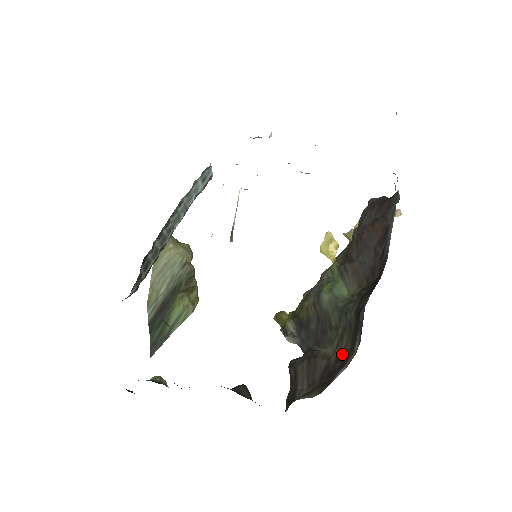
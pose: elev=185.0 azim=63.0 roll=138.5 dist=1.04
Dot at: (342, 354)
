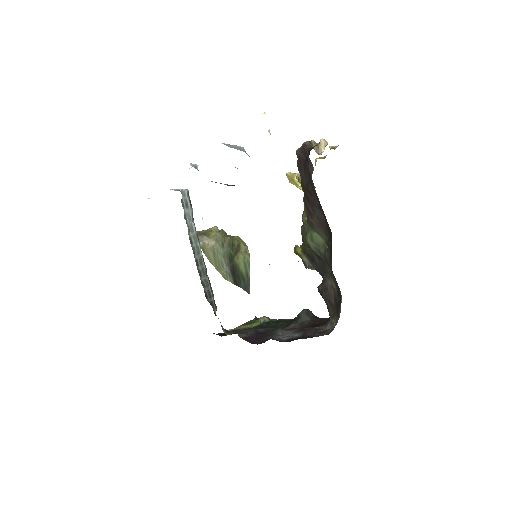
Dot at: (338, 290)
